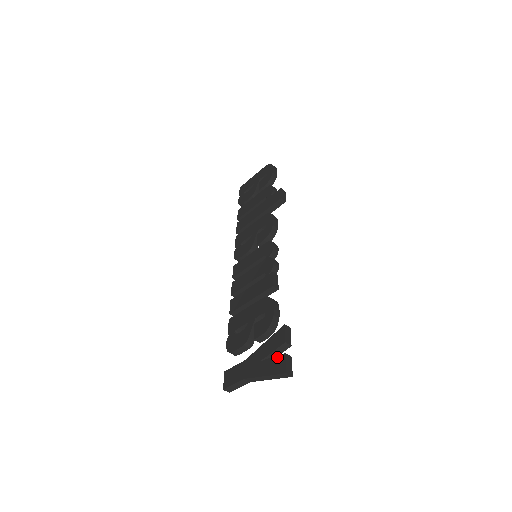
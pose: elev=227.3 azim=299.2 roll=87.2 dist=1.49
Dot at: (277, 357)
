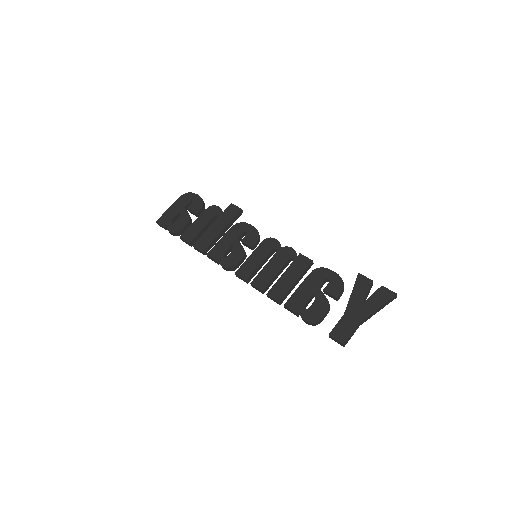
Dot at: (377, 292)
